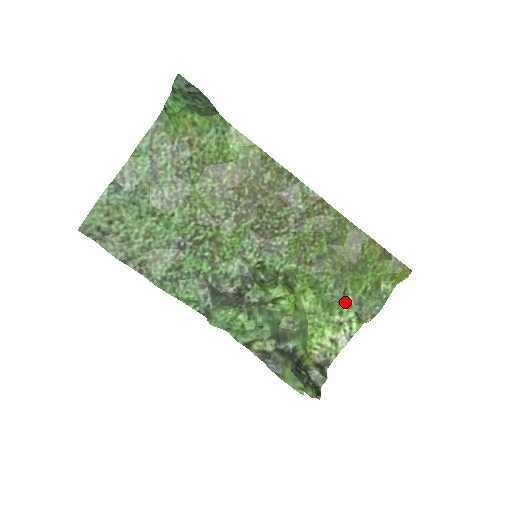
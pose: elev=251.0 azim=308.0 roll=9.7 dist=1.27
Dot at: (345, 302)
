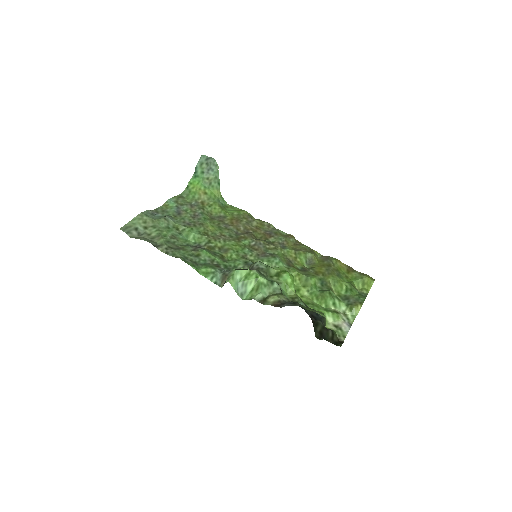
Dot at: (334, 296)
